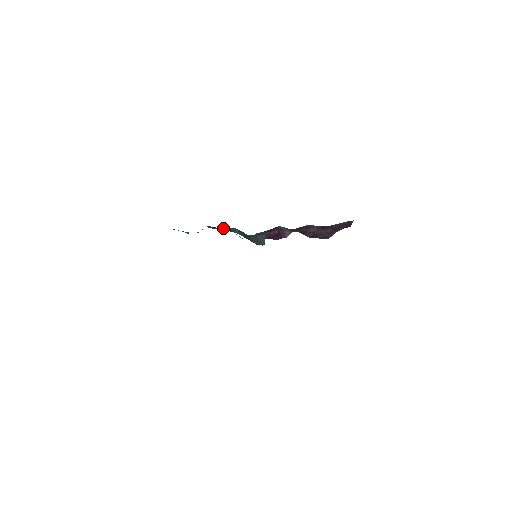
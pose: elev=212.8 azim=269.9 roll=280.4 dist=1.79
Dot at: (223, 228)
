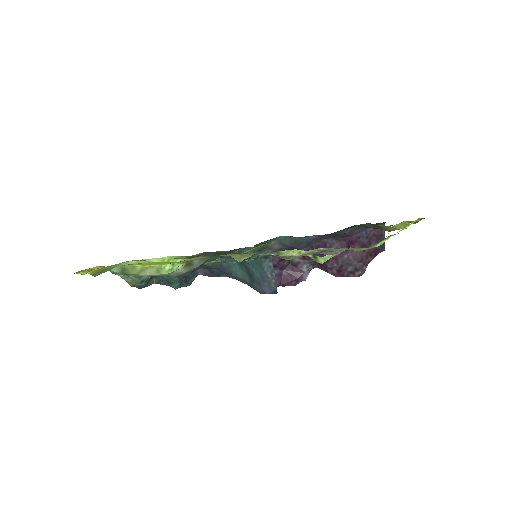
Dot at: (219, 267)
